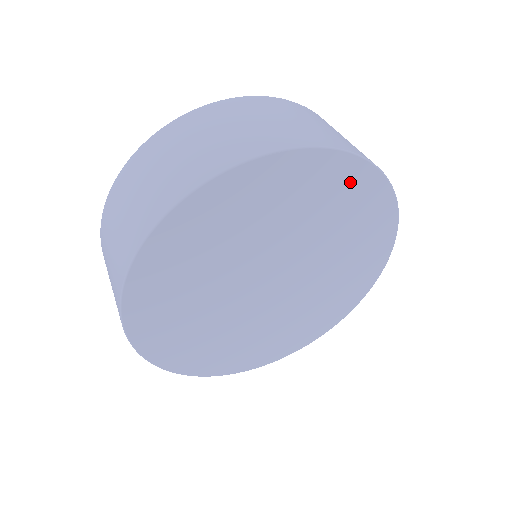
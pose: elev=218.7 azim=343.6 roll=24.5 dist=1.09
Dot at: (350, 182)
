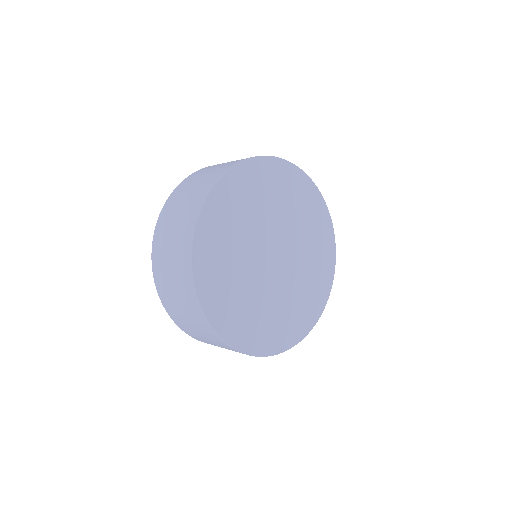
Dot at: (268, 173)
